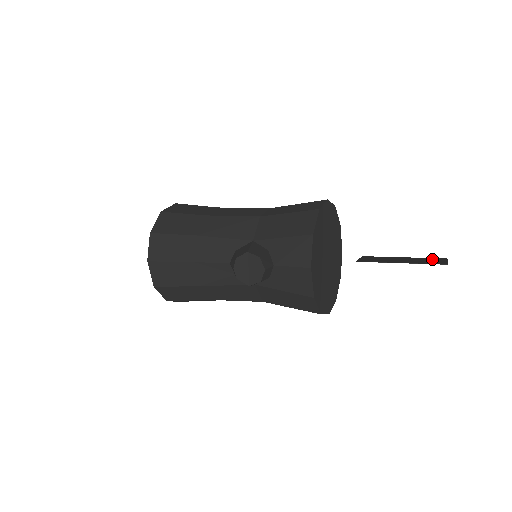
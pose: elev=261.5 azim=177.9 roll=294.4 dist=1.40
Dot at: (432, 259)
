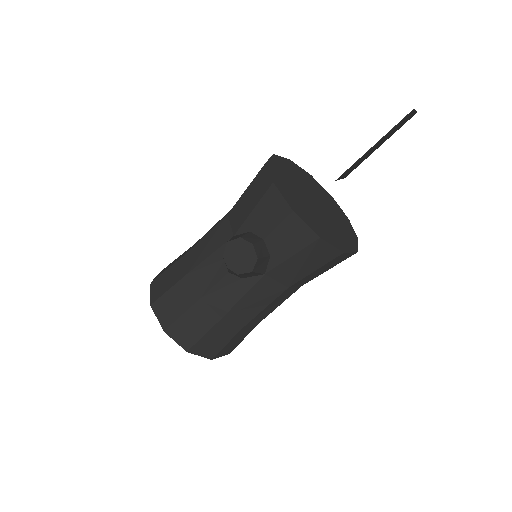
Dot at: (402, 123)
